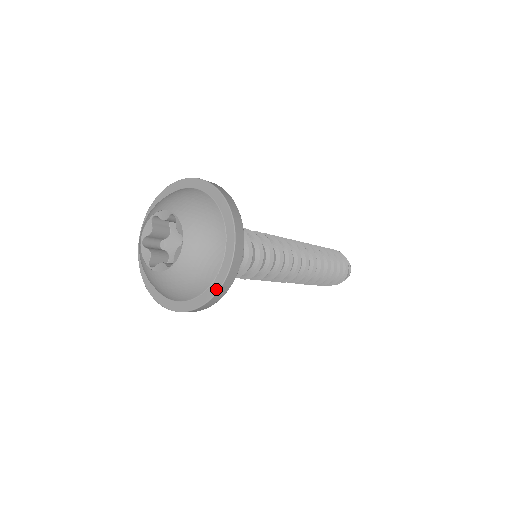
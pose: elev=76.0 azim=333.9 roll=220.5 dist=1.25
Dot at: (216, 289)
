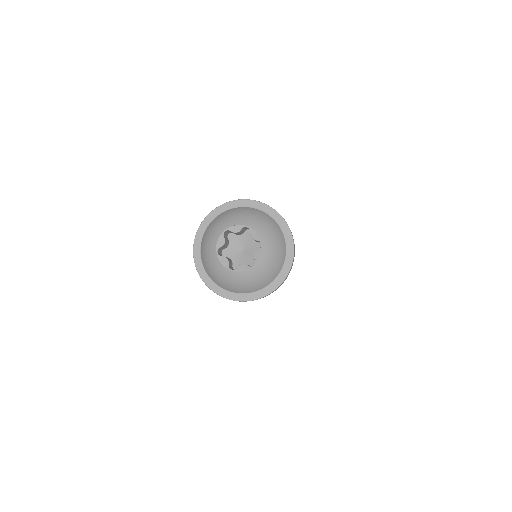
Dot at: (240, 299)
